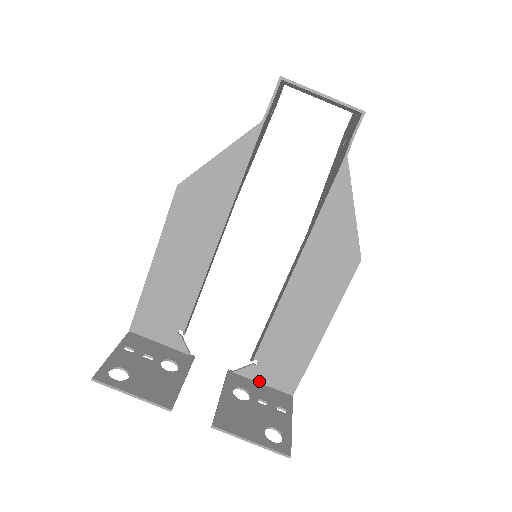
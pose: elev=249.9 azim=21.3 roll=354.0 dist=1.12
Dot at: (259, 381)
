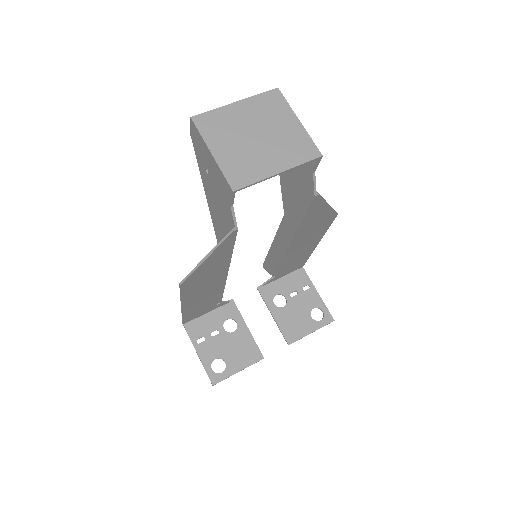
Dot at: (279, 278)
